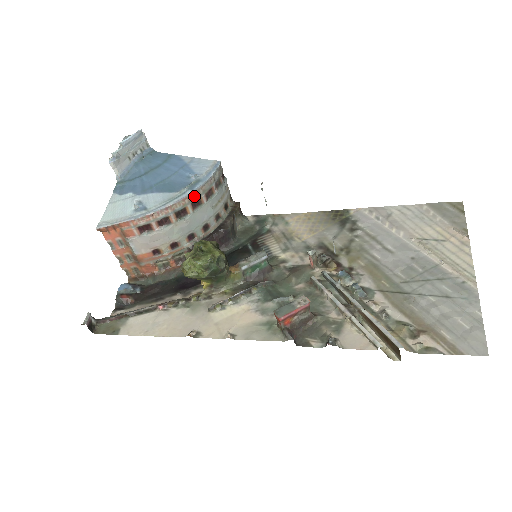
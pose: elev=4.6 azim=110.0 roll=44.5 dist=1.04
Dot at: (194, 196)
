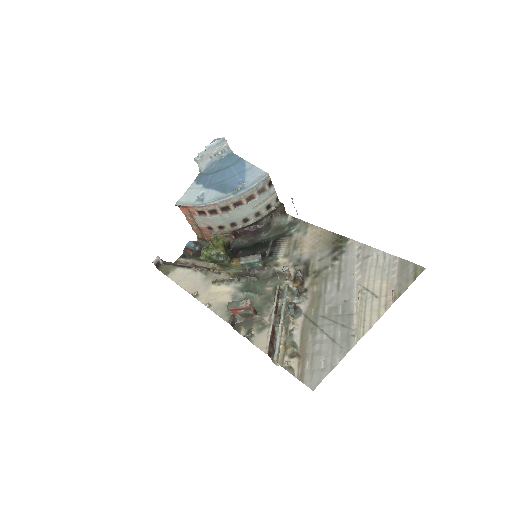
Dot at: (236, 199)
